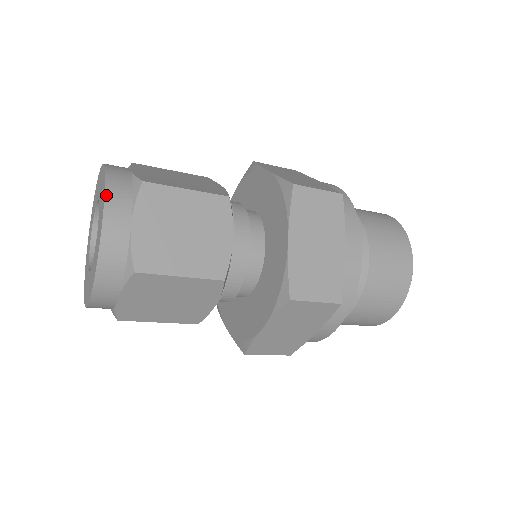
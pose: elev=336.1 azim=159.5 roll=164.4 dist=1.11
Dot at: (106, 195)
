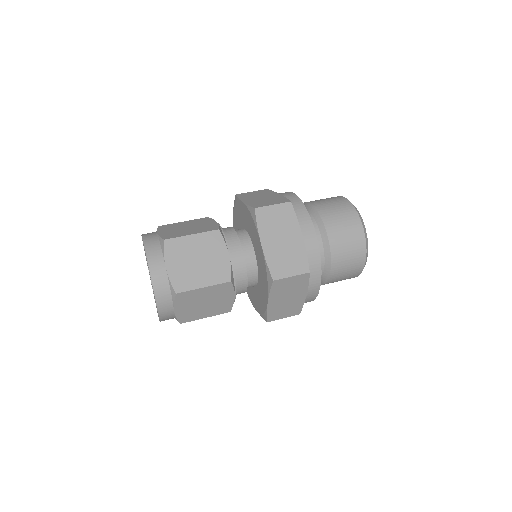
Dot at: (157, 302)
